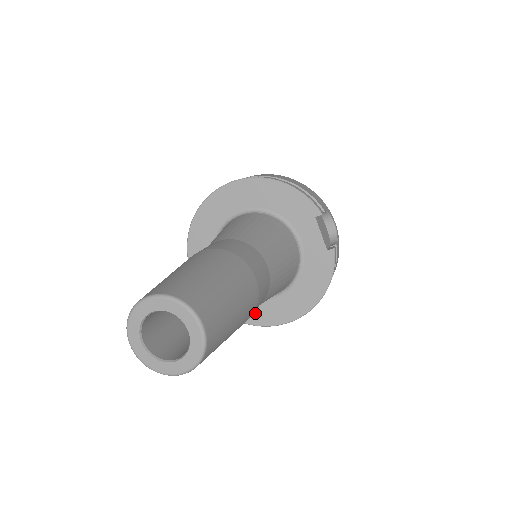
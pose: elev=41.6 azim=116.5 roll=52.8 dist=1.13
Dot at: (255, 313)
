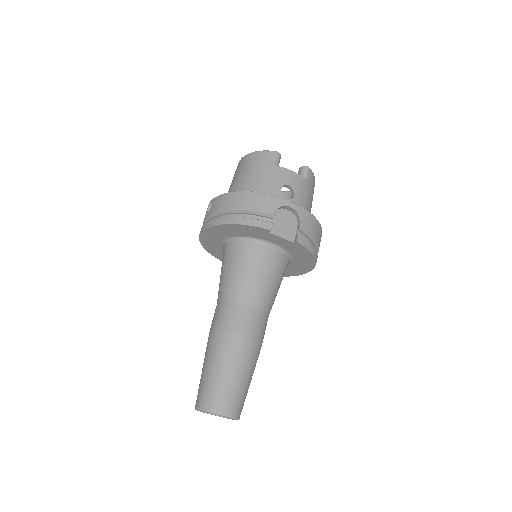
Dot at: (286, 272)
